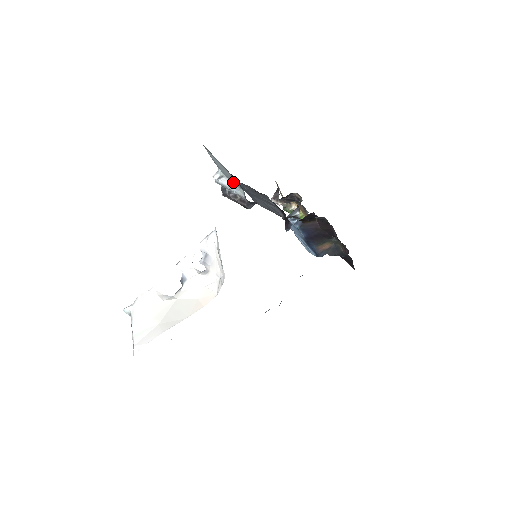
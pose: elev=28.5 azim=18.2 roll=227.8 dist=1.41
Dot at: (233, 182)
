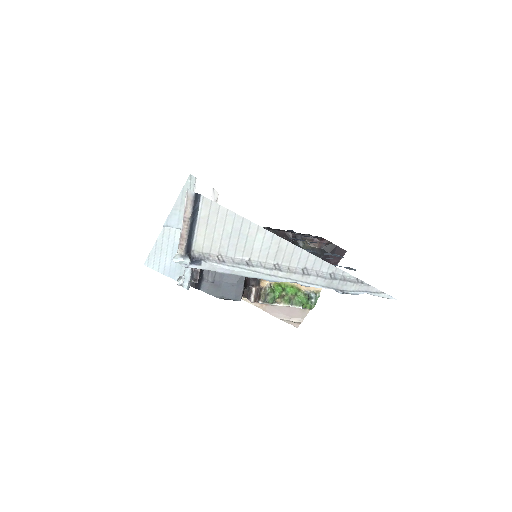
Dot at: occluded
